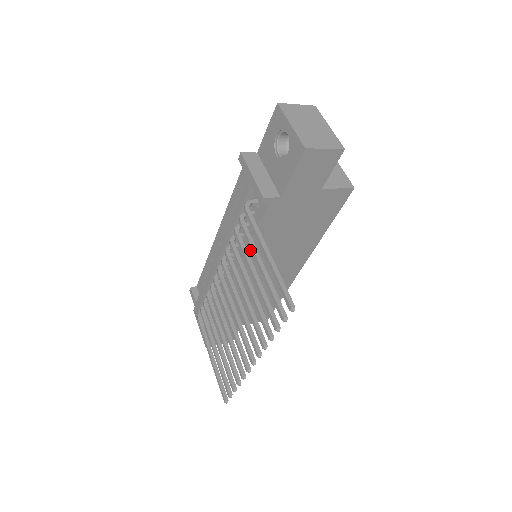
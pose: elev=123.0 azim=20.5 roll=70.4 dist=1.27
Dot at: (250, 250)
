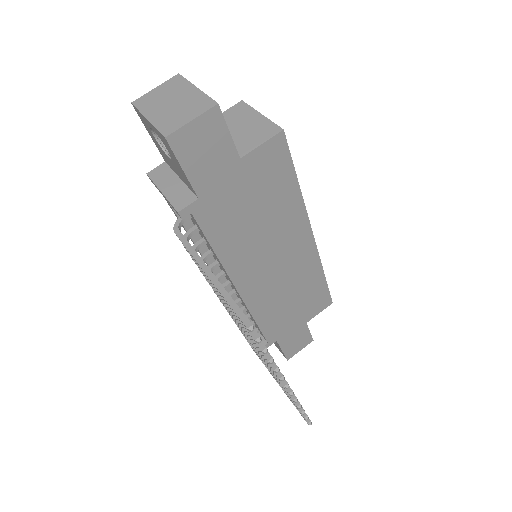
Dot at: (227, 262)
